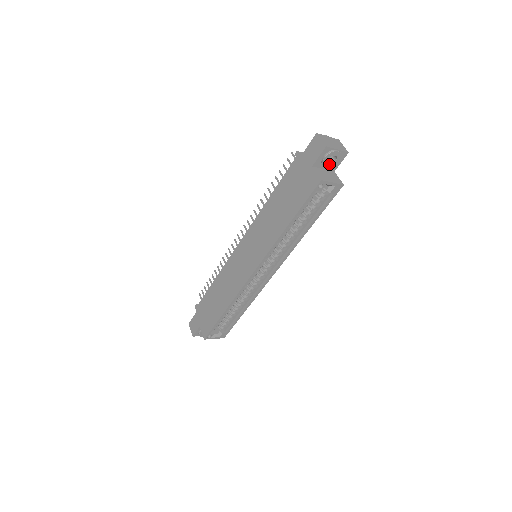
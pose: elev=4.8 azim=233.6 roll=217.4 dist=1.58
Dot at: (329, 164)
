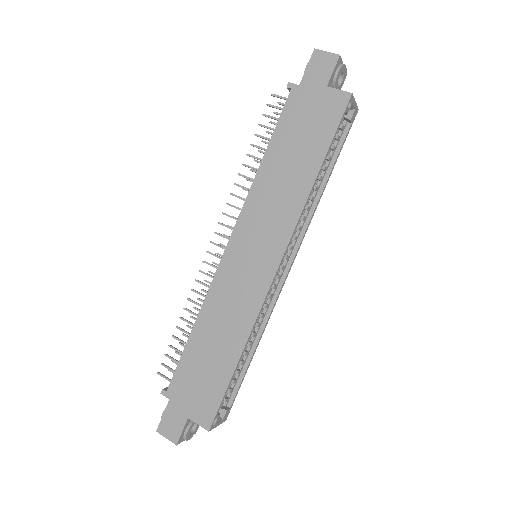
Dot at: (337, 86)
